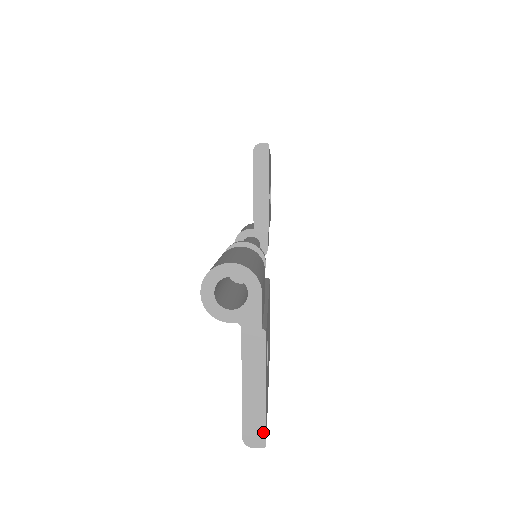
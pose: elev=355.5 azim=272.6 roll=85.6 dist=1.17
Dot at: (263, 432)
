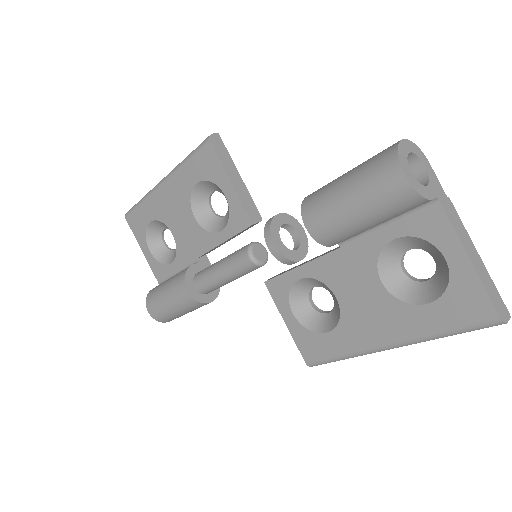
Dot at: (502, 301)
